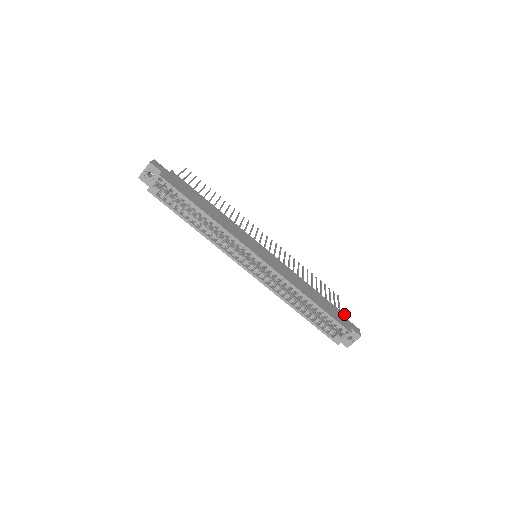
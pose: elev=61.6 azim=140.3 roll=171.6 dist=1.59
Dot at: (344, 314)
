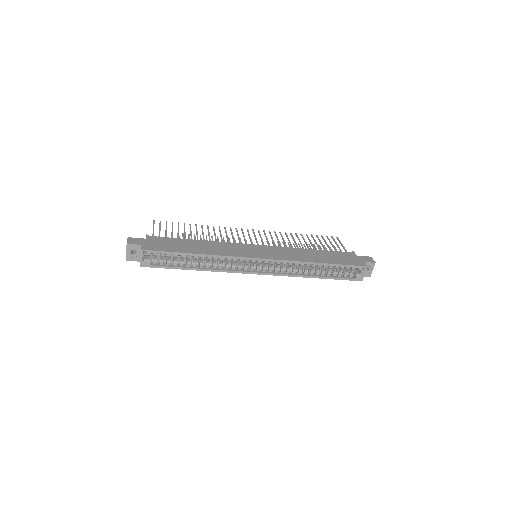
Dot at: (352, 253)
